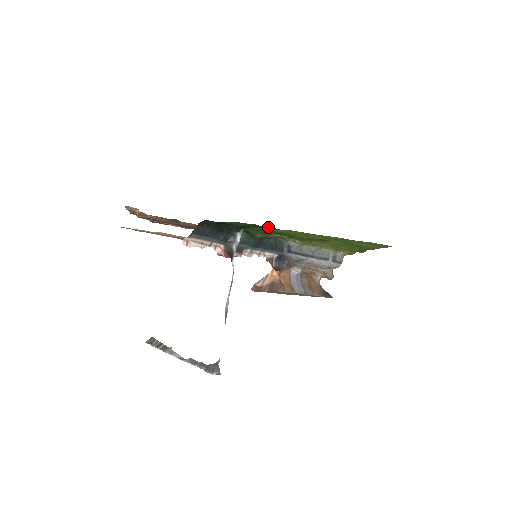
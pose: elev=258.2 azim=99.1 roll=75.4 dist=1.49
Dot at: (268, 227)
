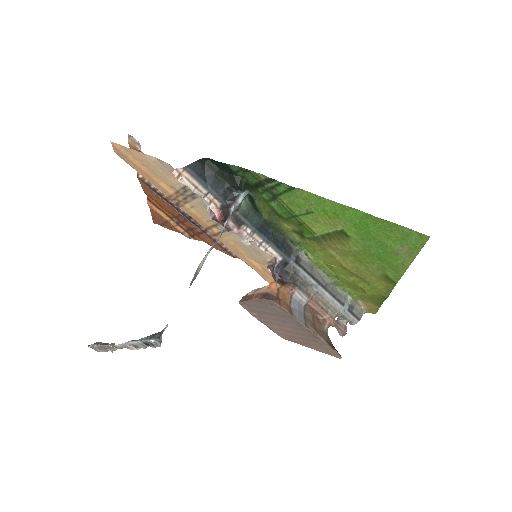
Dot at: (278, 181)
